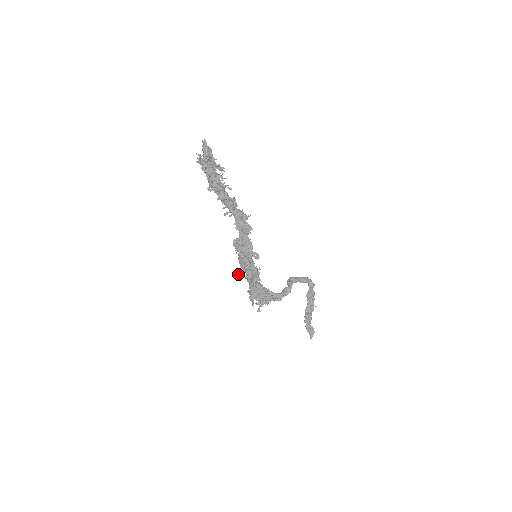
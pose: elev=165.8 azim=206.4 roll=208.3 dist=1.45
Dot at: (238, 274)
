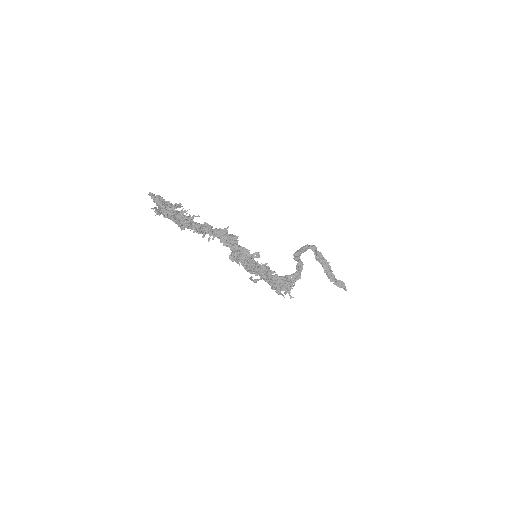
Dot at: (253, 281)
